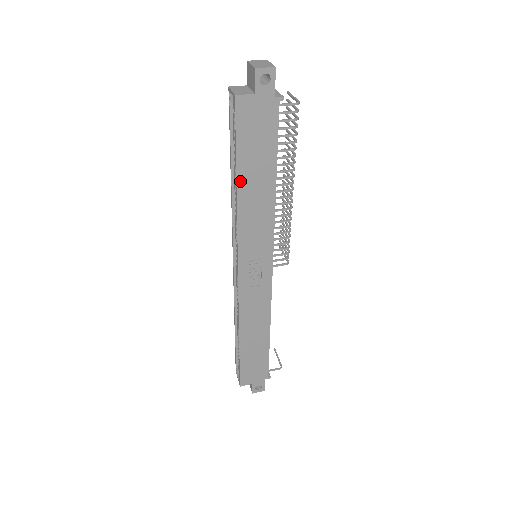
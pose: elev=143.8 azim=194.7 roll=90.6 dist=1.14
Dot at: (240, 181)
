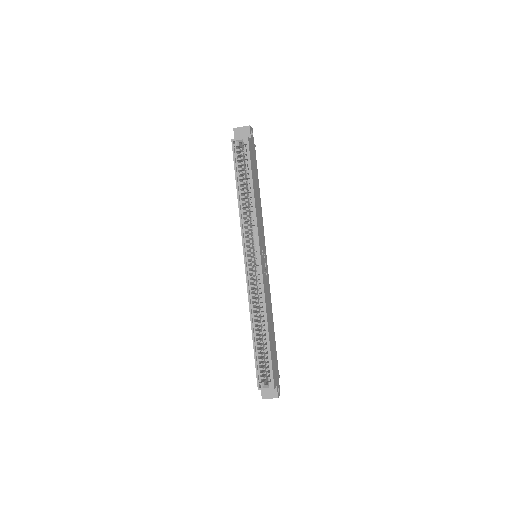
Dot at: (254, 190)
